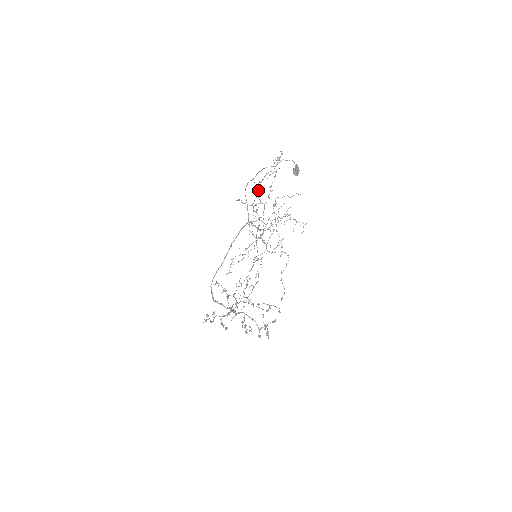
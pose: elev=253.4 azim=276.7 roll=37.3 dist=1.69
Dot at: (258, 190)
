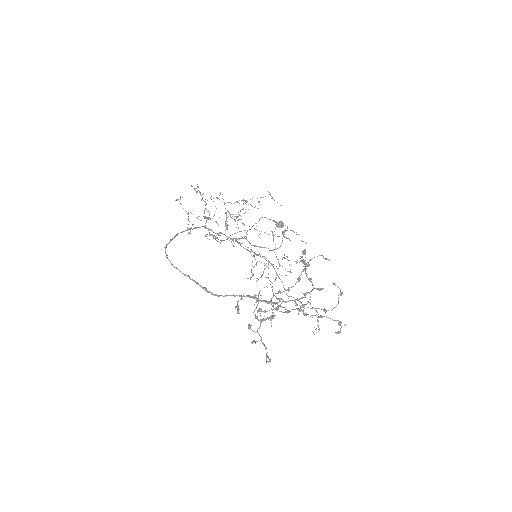
Dot at: (204, 218)
